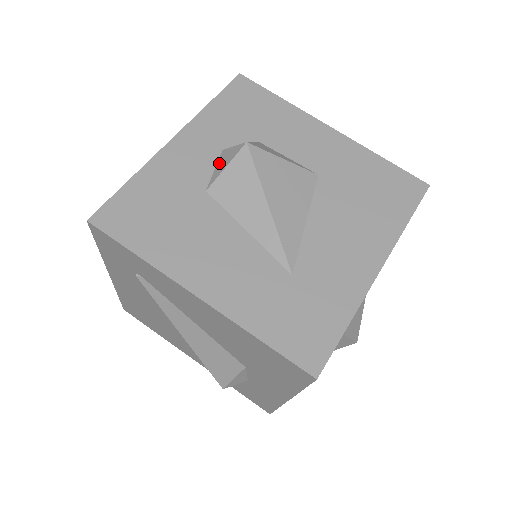
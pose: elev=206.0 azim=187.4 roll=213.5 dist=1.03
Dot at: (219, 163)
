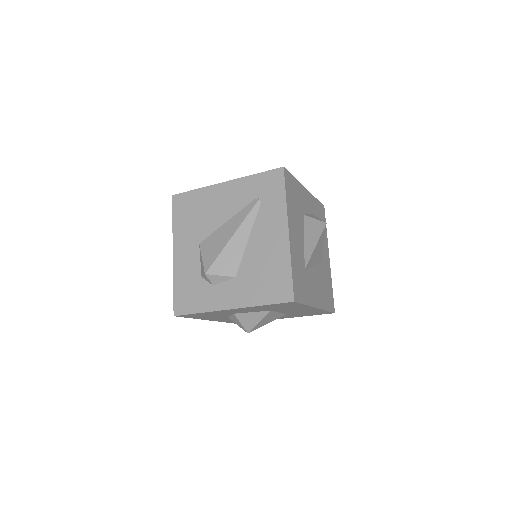
Dot at: (311, 215)
